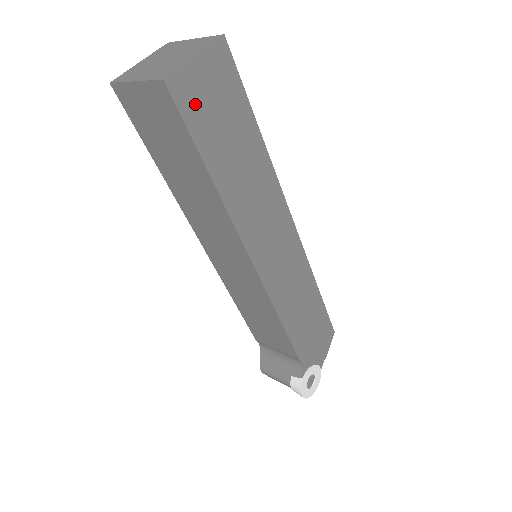
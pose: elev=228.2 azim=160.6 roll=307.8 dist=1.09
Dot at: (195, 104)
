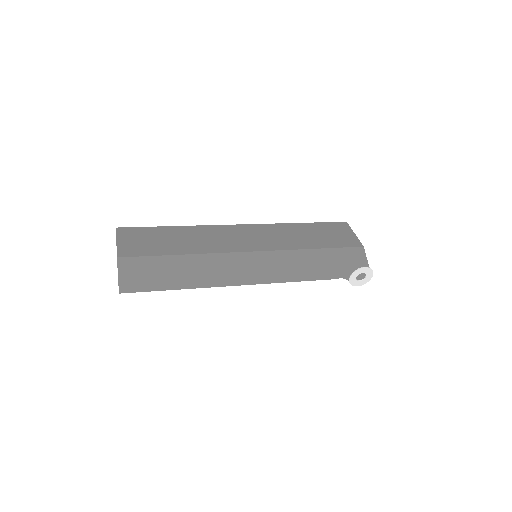
Dot at: (138, 284)
